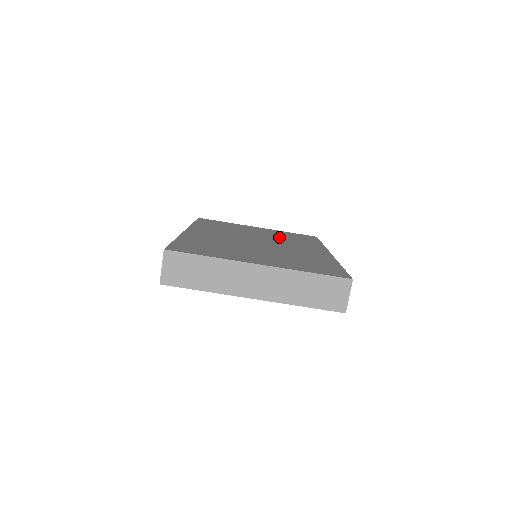
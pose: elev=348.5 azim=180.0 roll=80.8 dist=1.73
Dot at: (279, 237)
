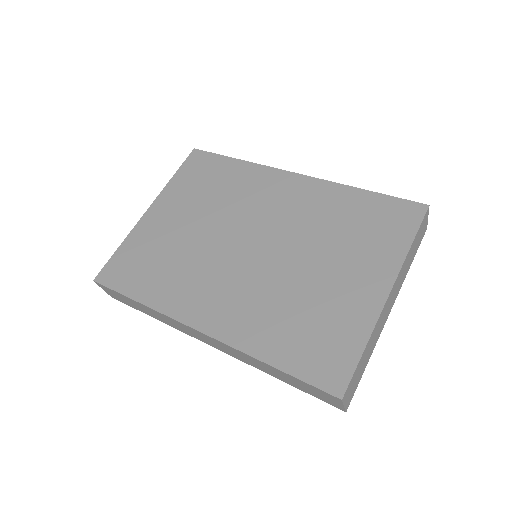
Dot at: (214, 204)
